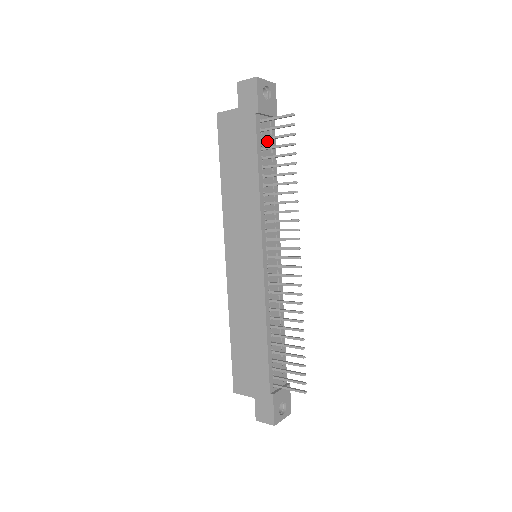
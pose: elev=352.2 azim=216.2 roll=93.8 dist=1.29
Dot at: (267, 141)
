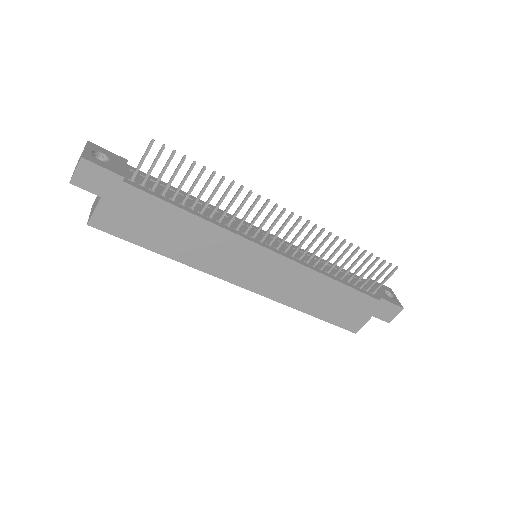
Dot at: (152, 185)
